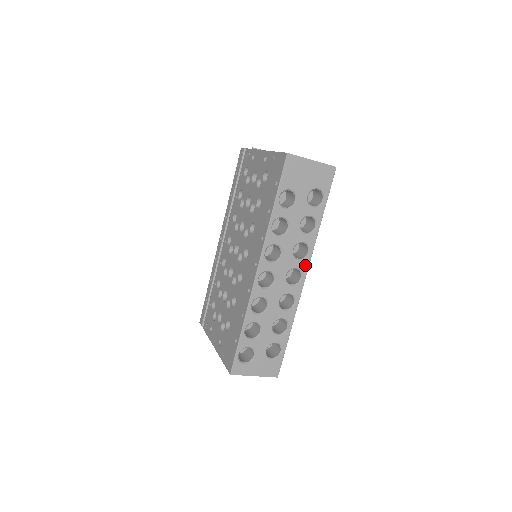
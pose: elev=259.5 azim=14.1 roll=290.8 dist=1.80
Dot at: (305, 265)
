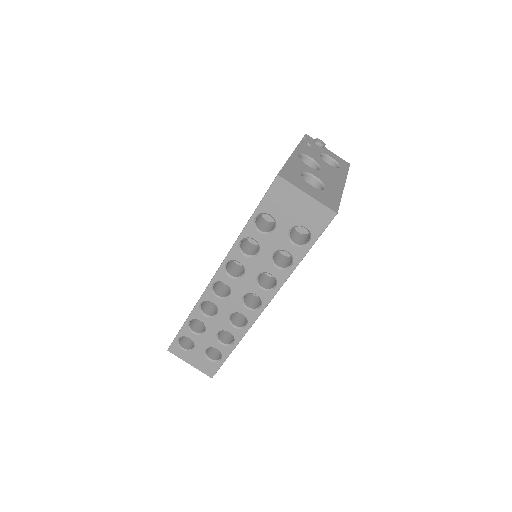
Dot at: (267, 297)
